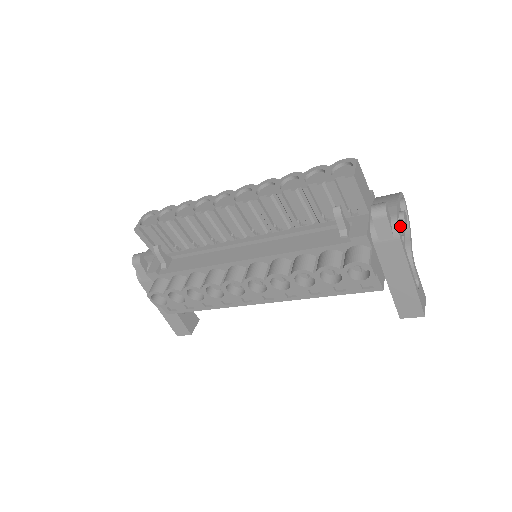
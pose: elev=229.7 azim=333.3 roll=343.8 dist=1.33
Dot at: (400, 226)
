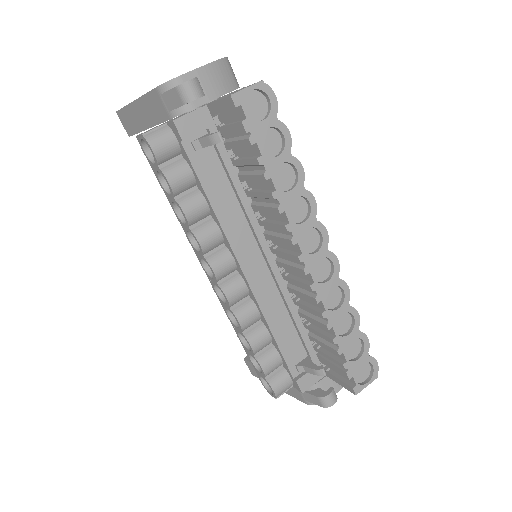
Dot at: occluded
